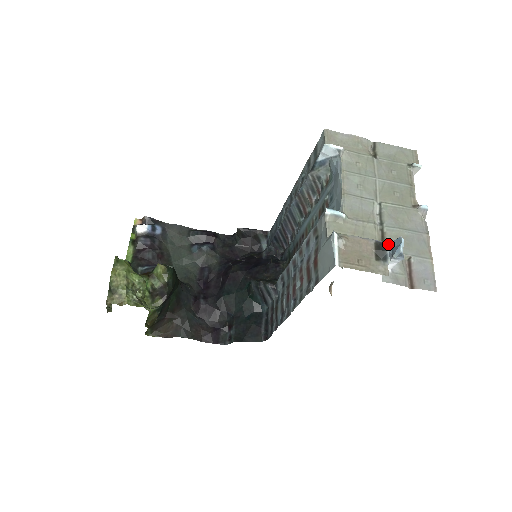
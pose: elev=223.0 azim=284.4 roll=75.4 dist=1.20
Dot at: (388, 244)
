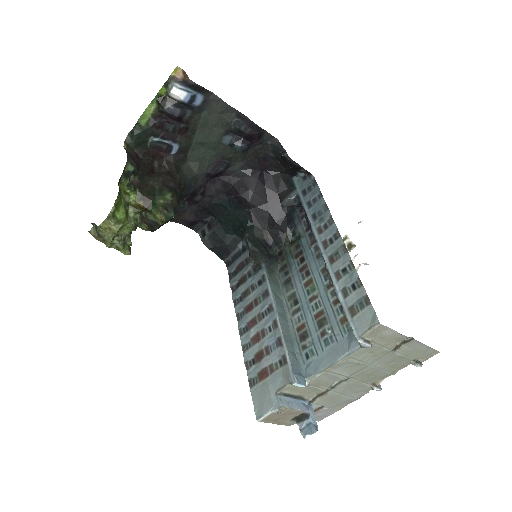
Dot at: (308, 421)
